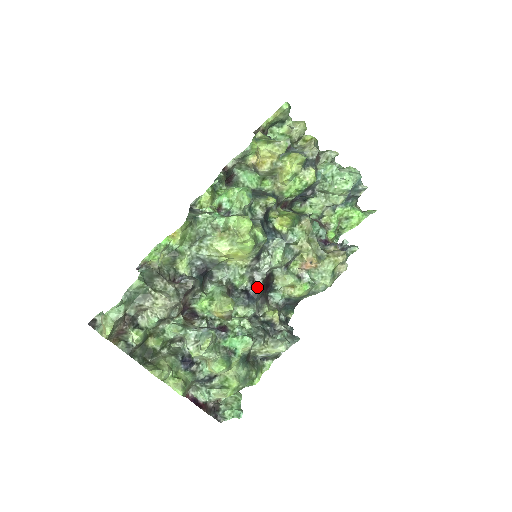
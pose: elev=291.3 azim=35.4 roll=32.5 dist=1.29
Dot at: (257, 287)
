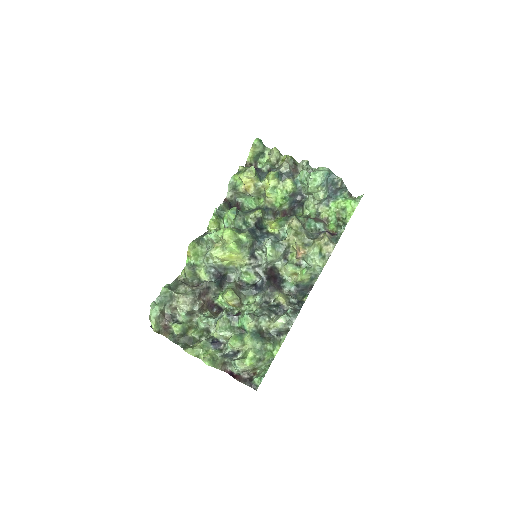
Dot at: (262, 279)
